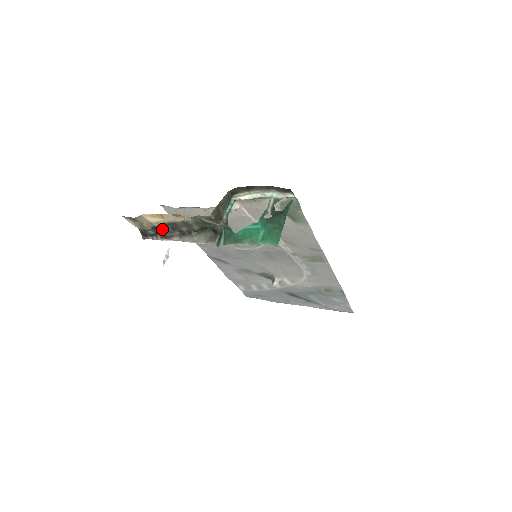
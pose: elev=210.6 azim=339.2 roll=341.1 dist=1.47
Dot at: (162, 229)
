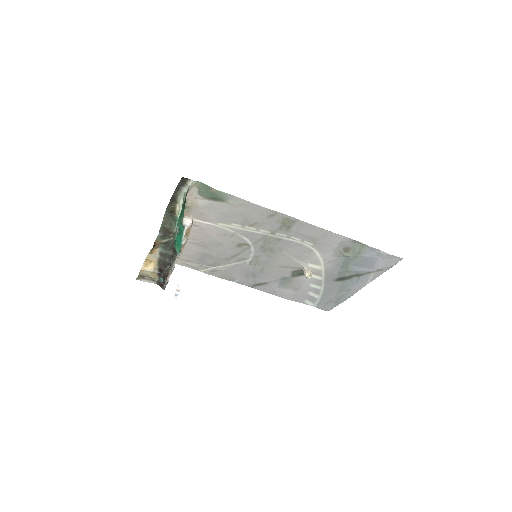
Dot at: (163, 272)
